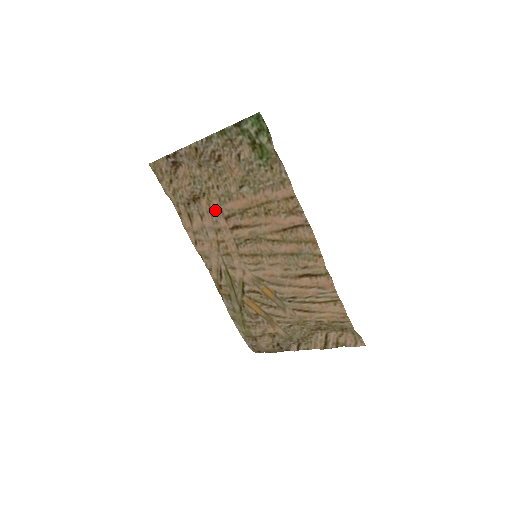
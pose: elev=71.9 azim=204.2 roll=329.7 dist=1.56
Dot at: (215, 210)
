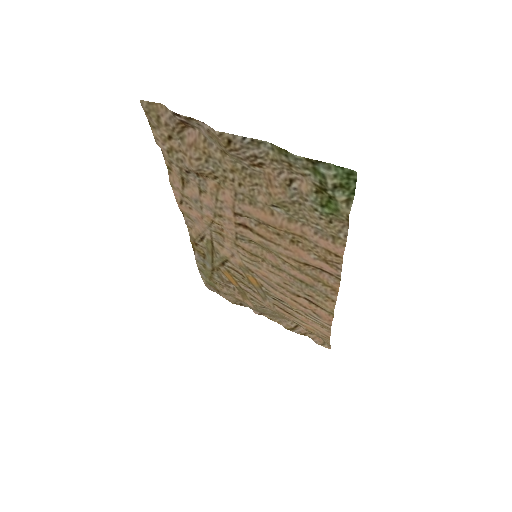
Dot at: (224, 199)
